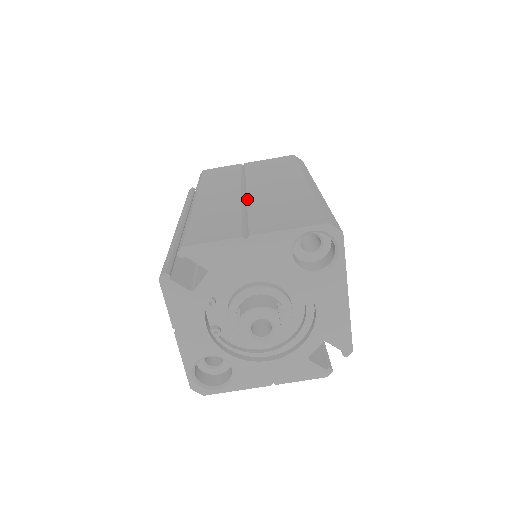
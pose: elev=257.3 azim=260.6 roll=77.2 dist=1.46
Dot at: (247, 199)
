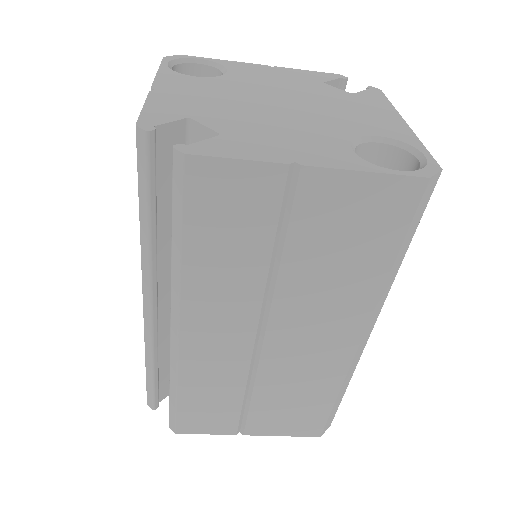
Dot at: (259, 365)
